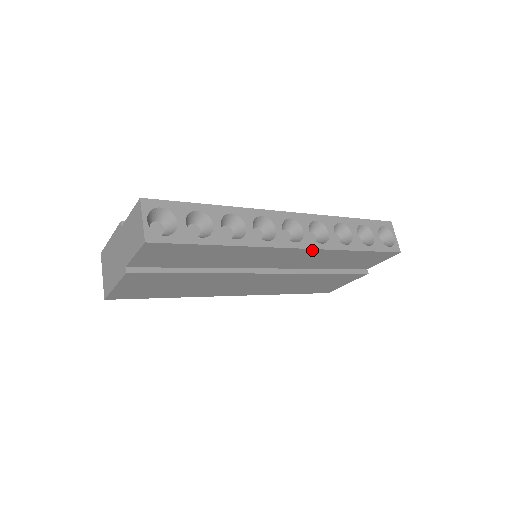
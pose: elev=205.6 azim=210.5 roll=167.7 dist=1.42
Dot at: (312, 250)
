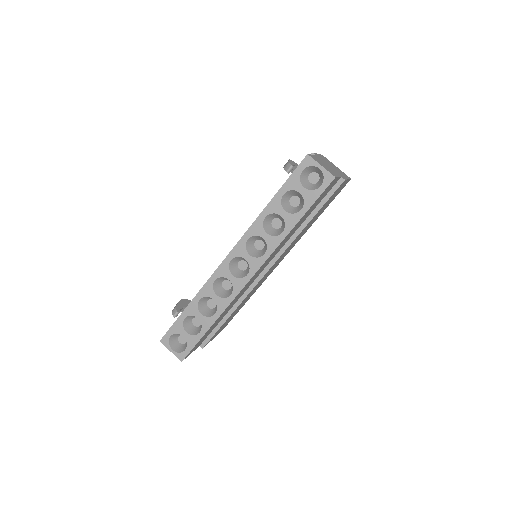
Dot at: (263, 264)
